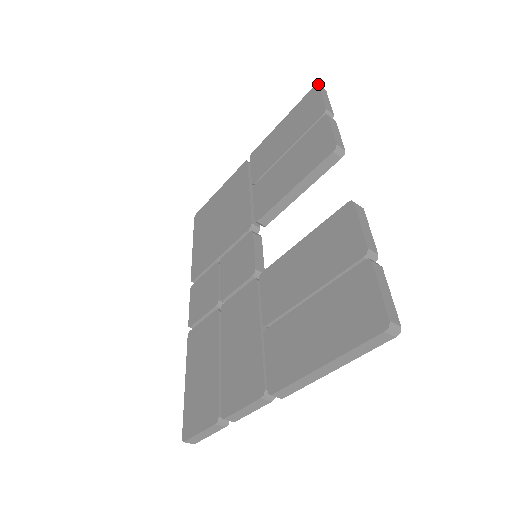
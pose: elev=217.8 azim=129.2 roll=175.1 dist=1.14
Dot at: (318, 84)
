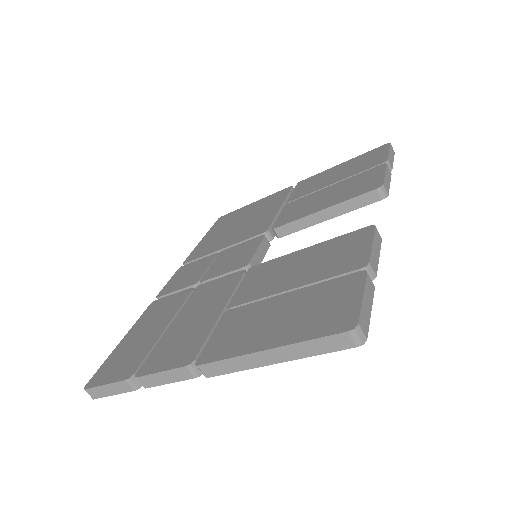
Dot at: (390, 143)
